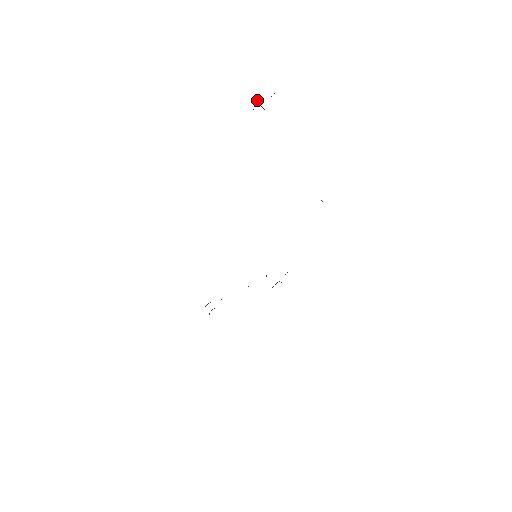
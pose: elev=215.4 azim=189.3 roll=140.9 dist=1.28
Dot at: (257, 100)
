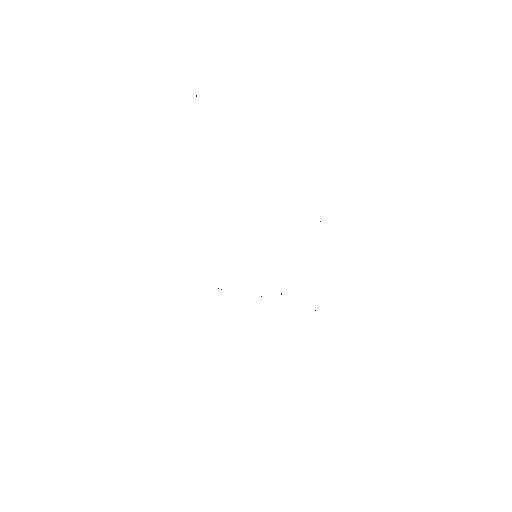
Dot at: occluded
